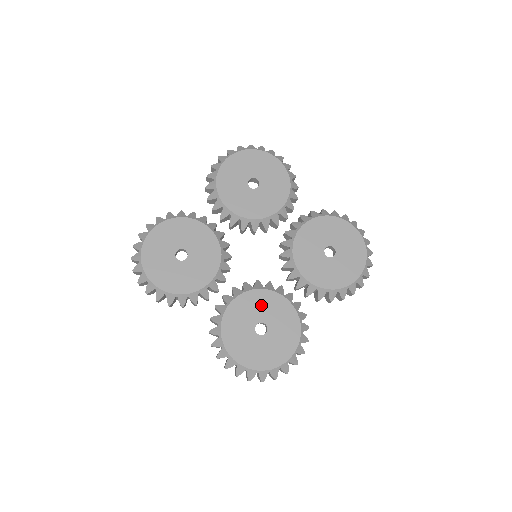
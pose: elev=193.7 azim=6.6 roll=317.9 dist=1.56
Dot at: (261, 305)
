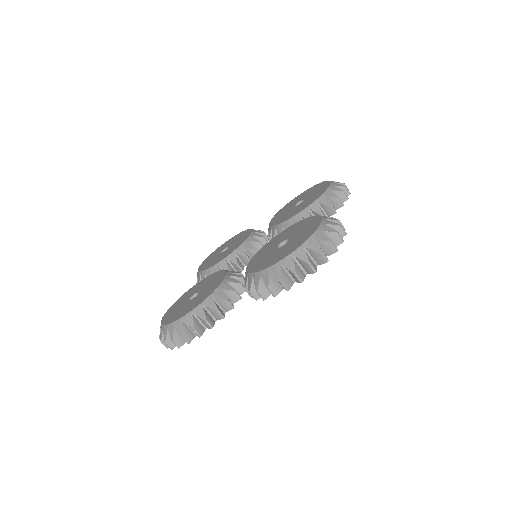
Dot at: (272, 244)
